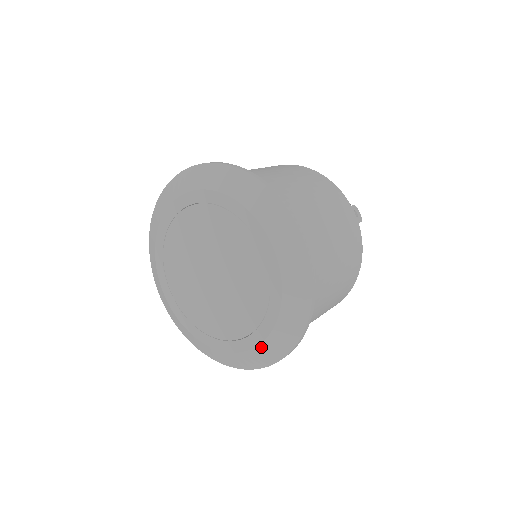
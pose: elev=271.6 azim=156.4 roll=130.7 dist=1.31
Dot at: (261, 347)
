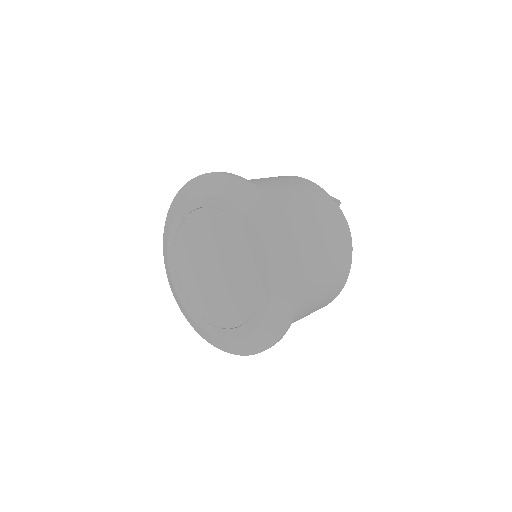
Dot at: (274, 292)
